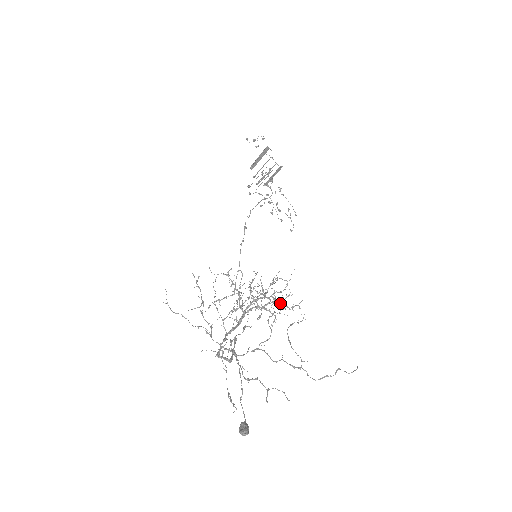
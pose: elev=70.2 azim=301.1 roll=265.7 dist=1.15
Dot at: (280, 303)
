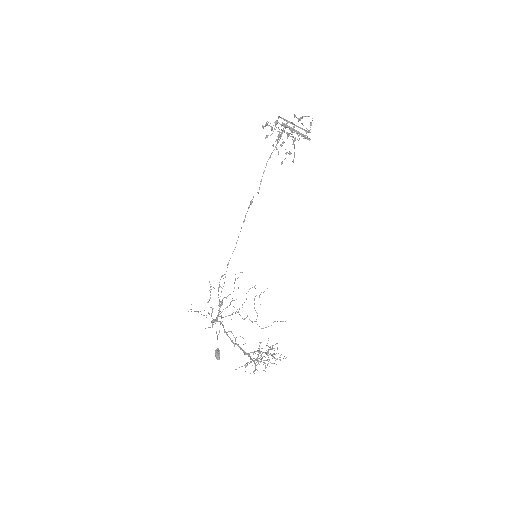
Dot at: (272, 355)
